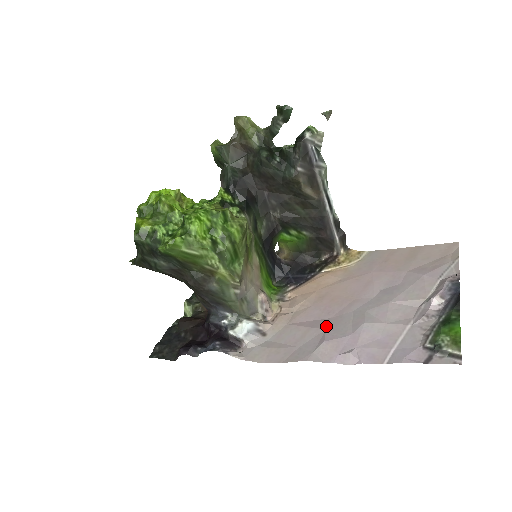
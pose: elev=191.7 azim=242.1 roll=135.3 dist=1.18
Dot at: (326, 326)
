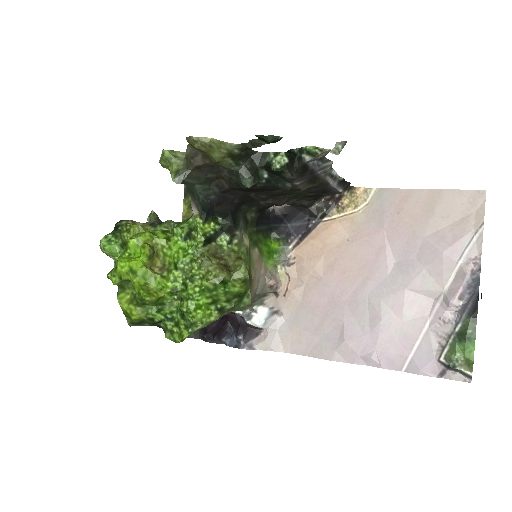
Dot at: (343, 316)
